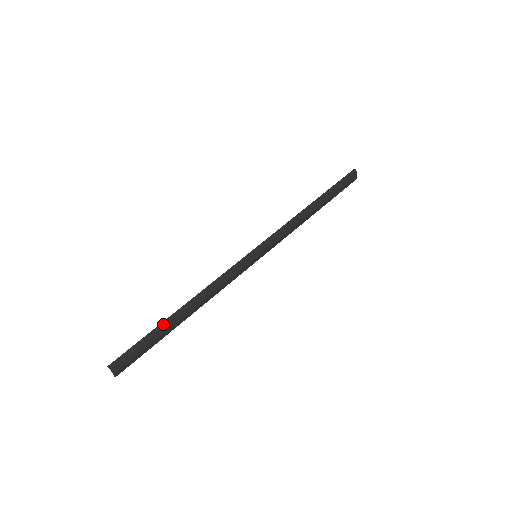
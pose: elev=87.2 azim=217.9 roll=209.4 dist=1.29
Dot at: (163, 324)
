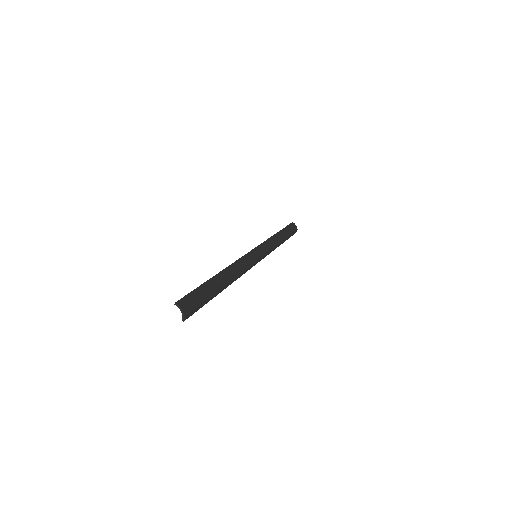
Dot at: (208, 282)
